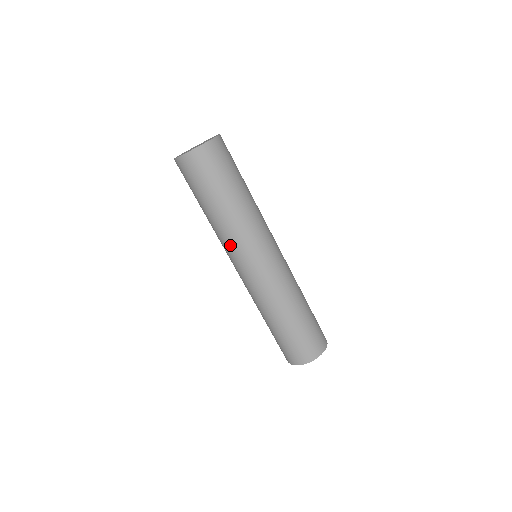
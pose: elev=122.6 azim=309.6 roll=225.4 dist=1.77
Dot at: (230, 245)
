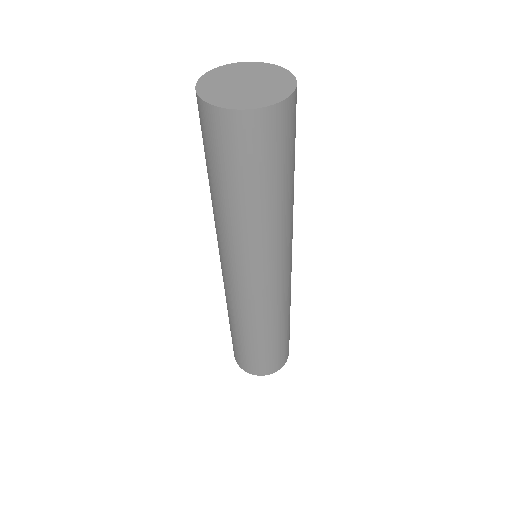
Dot at: (244, 254)
